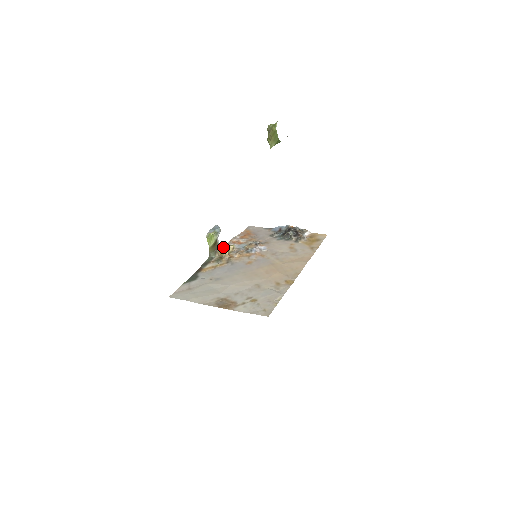
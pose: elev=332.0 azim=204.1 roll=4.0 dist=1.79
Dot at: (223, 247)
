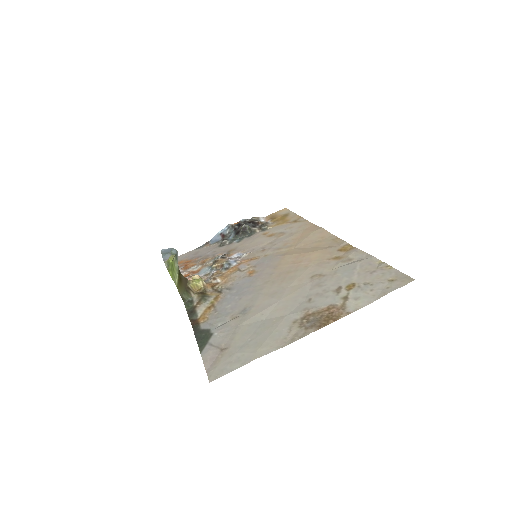
Dot at: occluded
